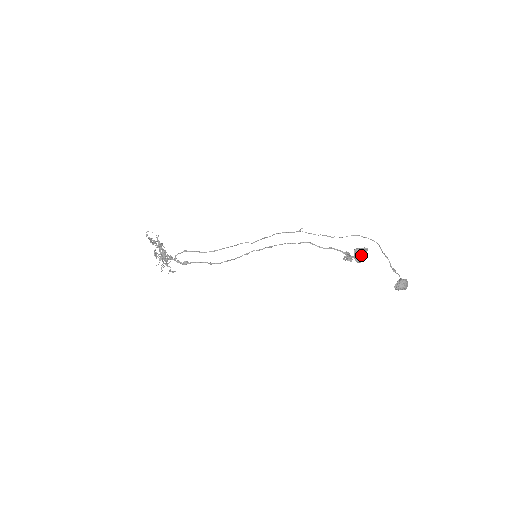
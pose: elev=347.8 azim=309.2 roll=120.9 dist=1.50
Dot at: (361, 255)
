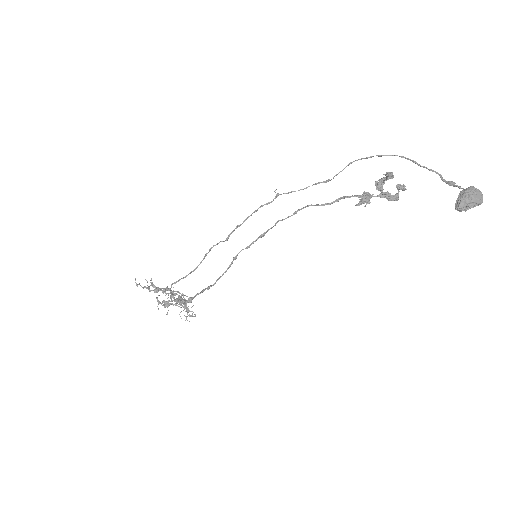
Dot at: occluded
